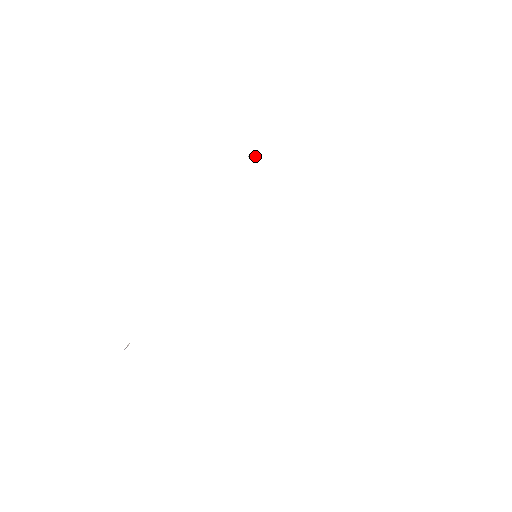
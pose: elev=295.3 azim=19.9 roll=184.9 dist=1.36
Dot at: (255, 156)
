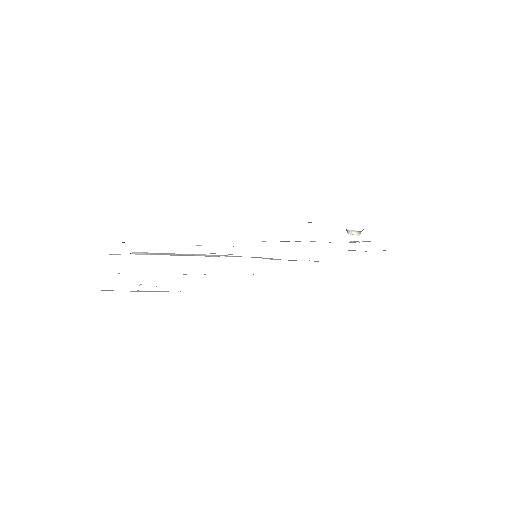
Dot at: (352, 232)
